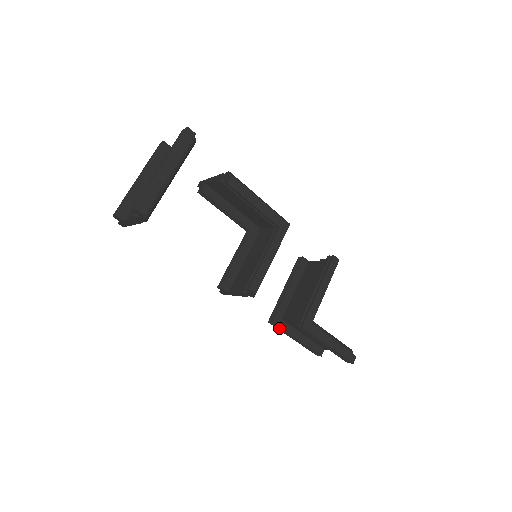
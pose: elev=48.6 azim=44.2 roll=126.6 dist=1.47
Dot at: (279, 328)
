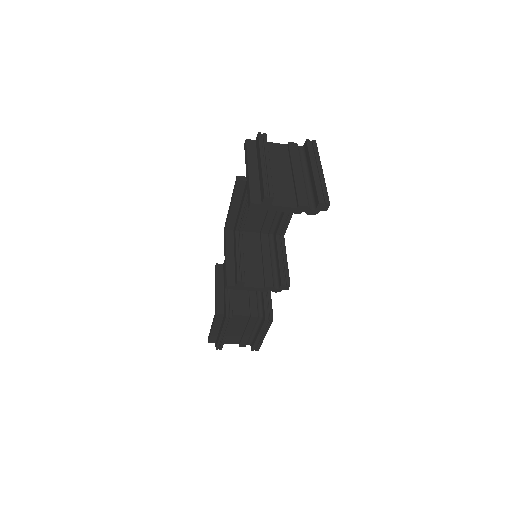
Dot at: (229, 323)
